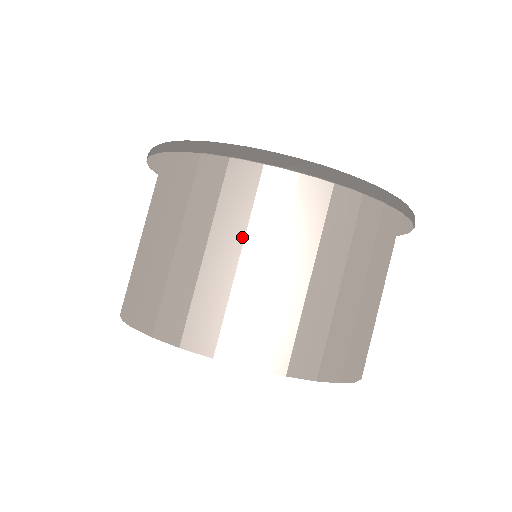
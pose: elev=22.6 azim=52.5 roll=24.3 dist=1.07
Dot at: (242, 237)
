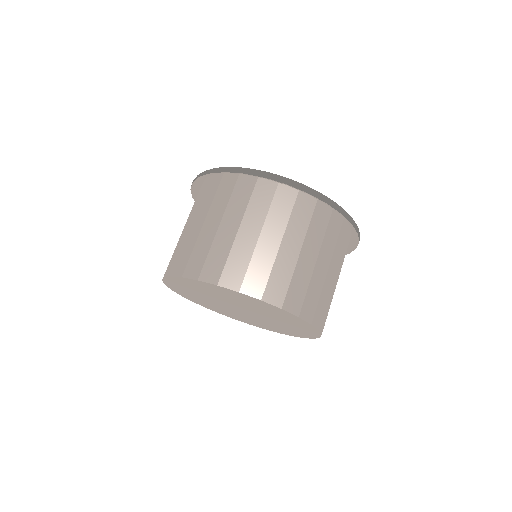
Dot at: (241, 218)
